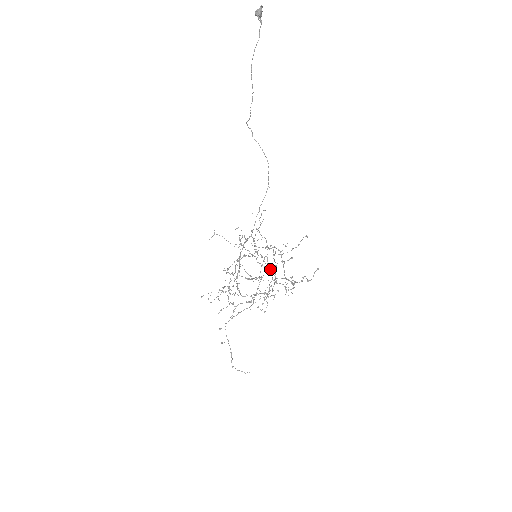
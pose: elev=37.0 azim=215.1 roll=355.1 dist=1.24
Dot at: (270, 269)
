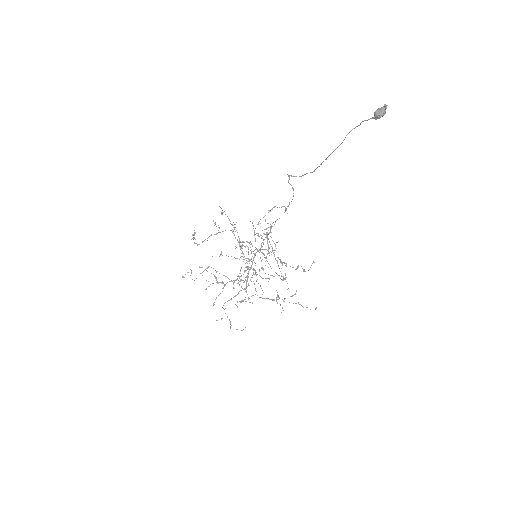
Dot at: occluded
